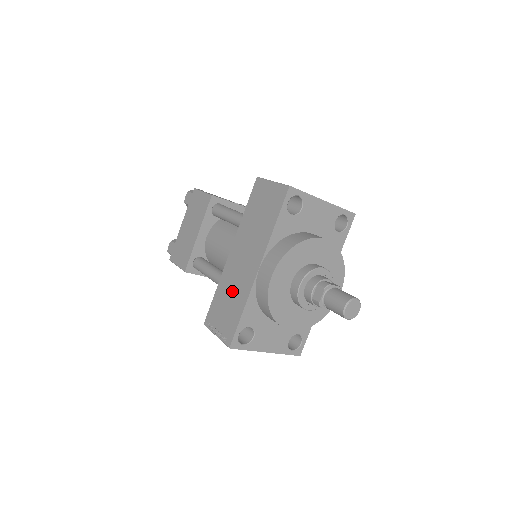
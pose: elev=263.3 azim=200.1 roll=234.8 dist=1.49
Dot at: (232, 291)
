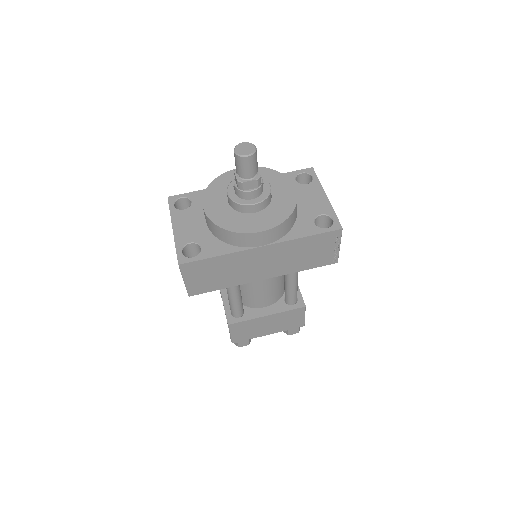
Dot at: occluded
